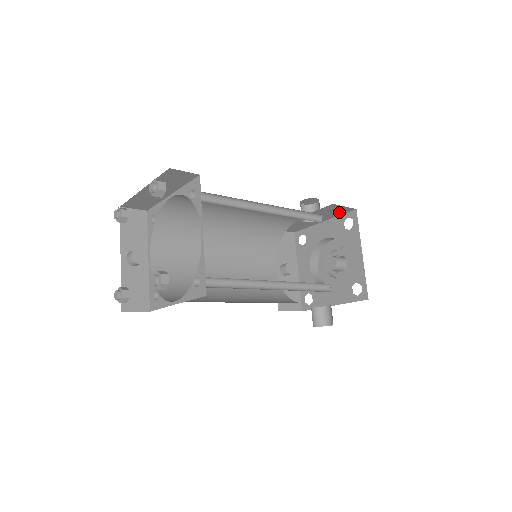
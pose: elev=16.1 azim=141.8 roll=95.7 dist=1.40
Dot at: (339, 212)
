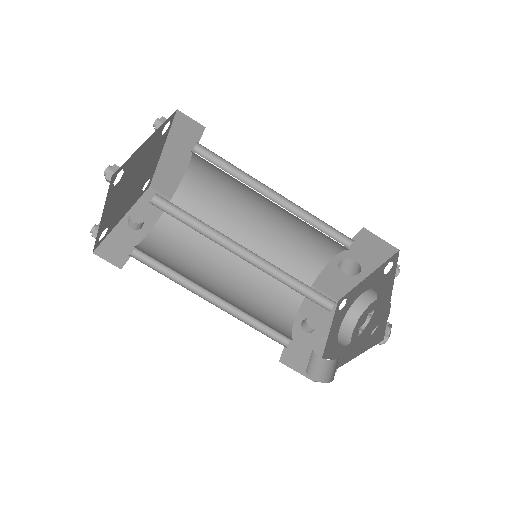
Dot at: (379, 255)
